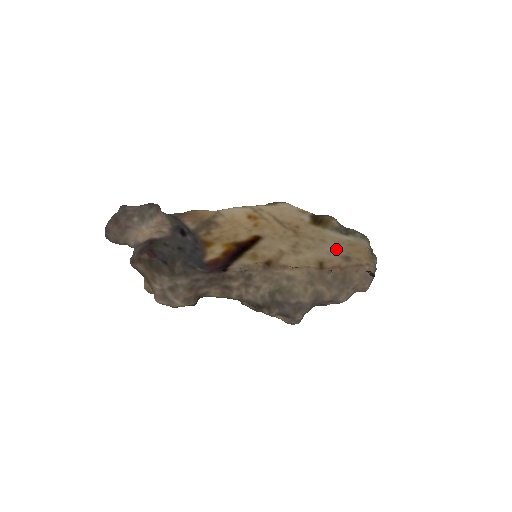
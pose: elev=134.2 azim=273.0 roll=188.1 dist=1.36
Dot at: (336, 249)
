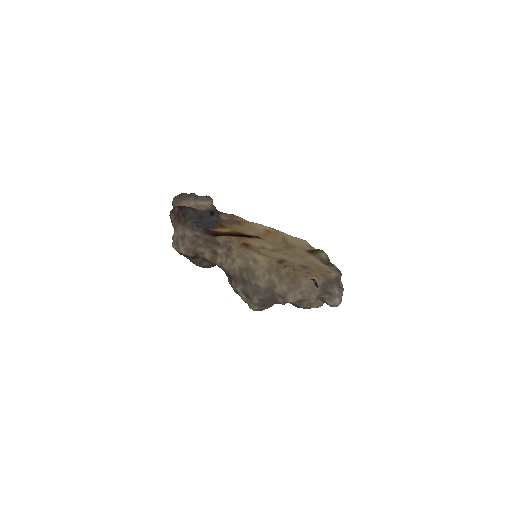
Dot at: (304, 262)
